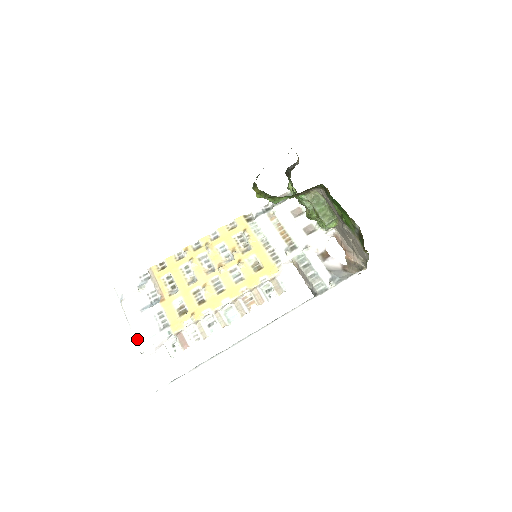
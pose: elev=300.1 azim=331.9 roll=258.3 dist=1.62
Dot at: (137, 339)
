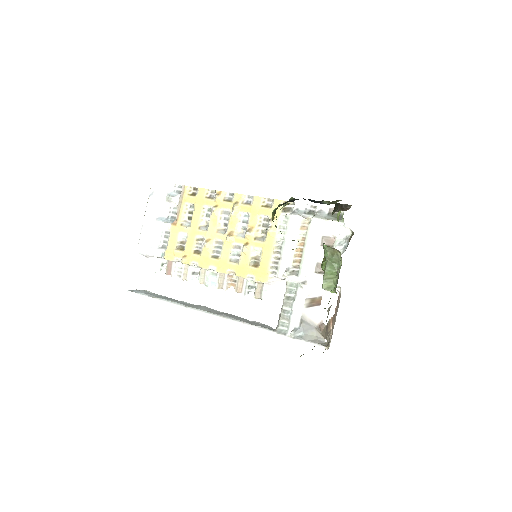
Dot at: (140, 240)
